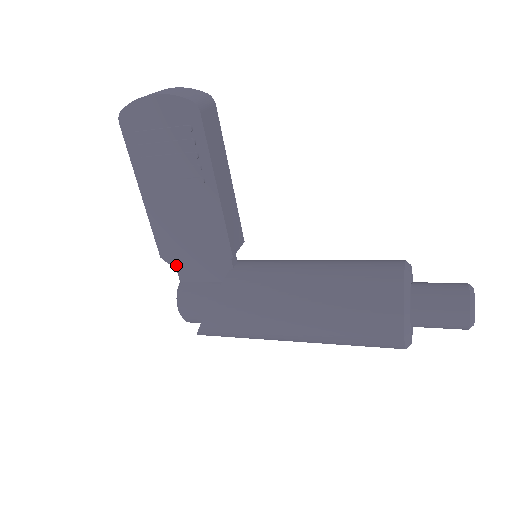
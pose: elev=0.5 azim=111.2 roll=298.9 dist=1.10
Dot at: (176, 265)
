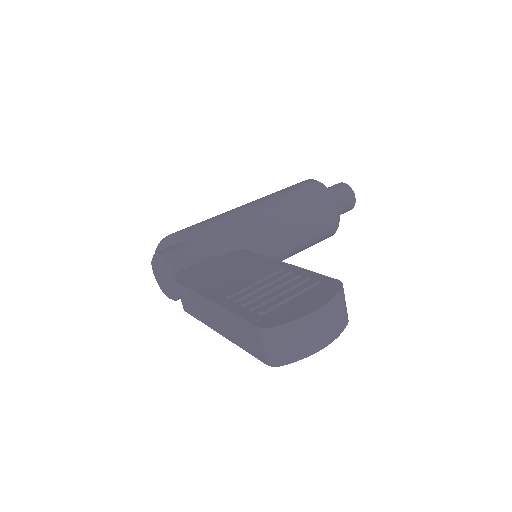
Dot at: occluded
